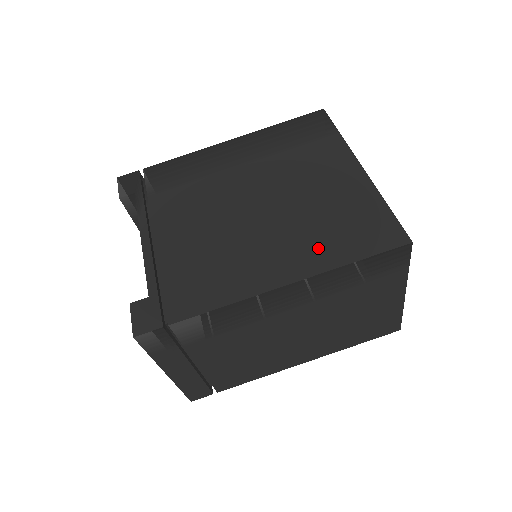
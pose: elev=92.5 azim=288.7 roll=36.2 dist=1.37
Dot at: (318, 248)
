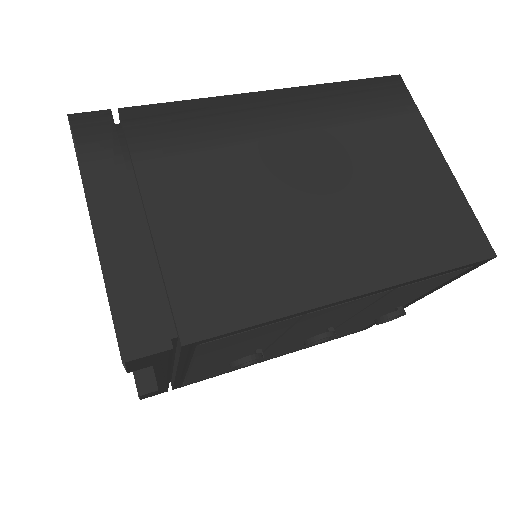
Dot at: occluded
